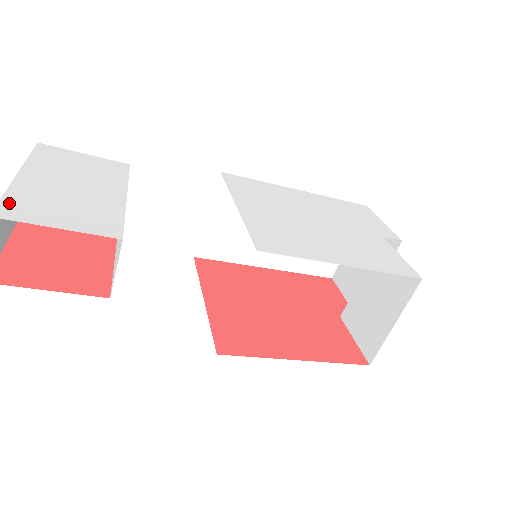
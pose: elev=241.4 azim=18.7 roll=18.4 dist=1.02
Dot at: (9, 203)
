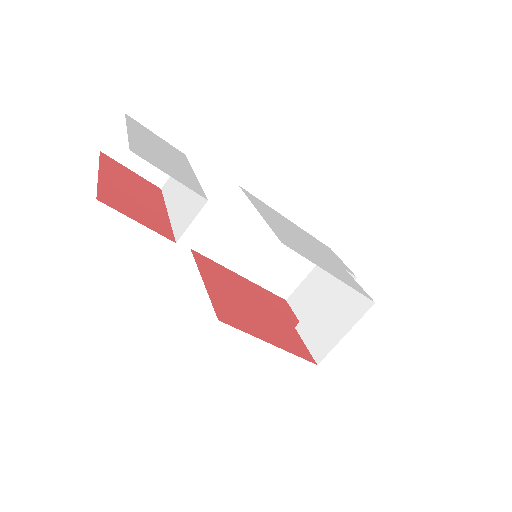
Dot at: (135, 147)
